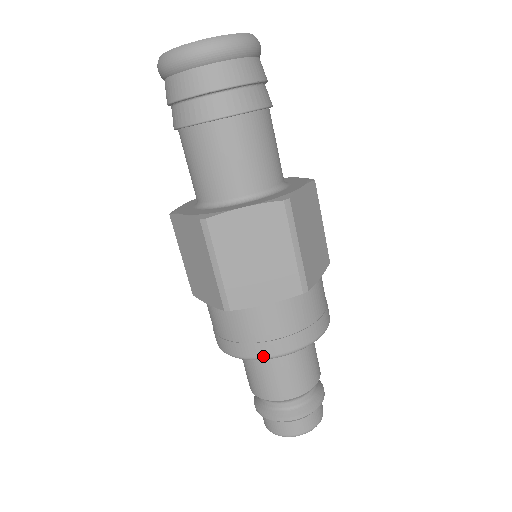
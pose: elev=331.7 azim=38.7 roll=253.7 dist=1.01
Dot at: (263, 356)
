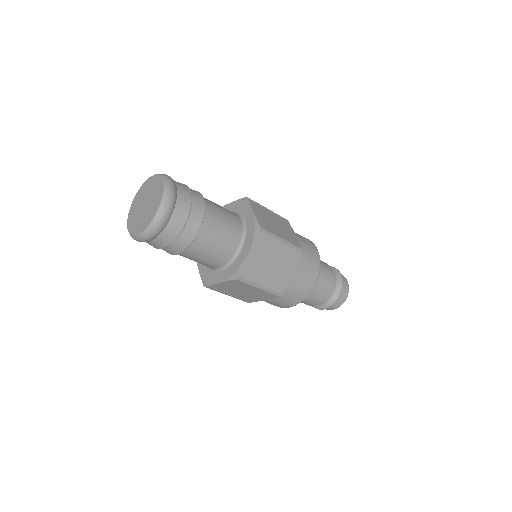
Dot at: (309, 292)
